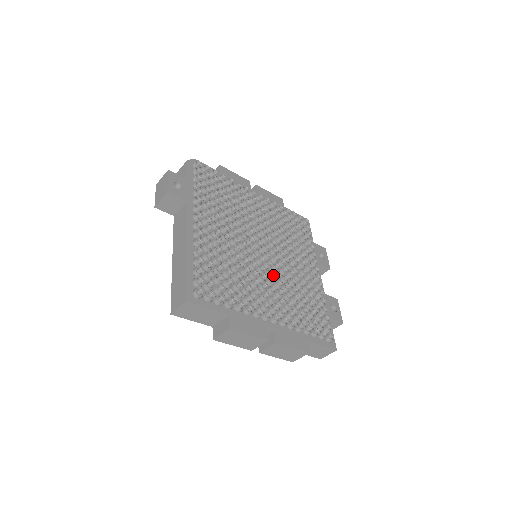
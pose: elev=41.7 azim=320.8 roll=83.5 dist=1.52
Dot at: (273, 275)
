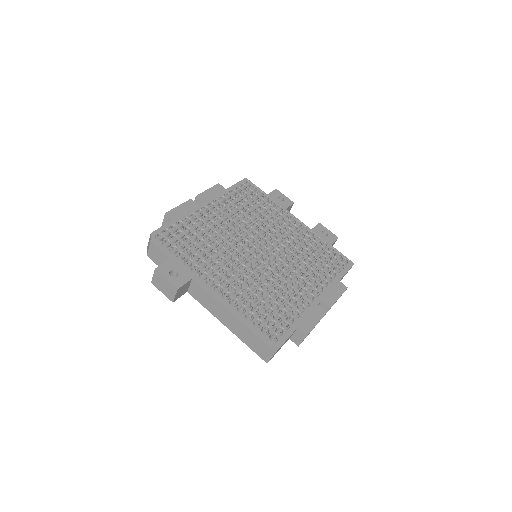
Dot at: (282, 261)
